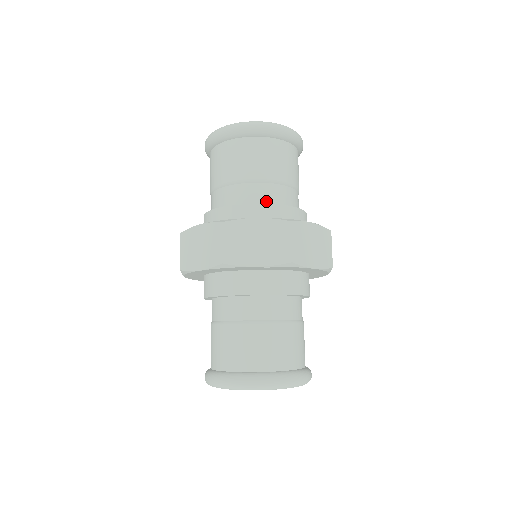
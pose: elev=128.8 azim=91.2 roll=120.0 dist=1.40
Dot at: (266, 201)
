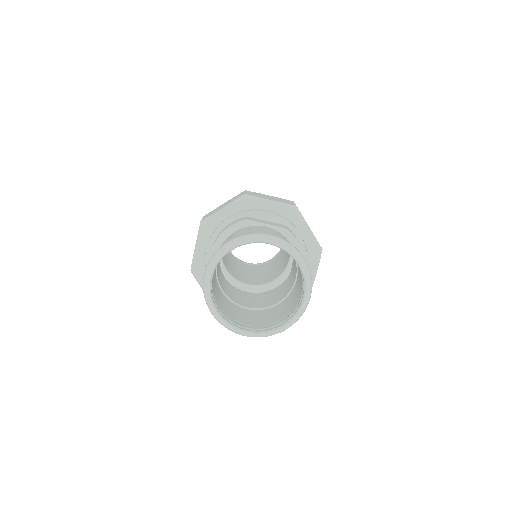
Dot at: occluded
